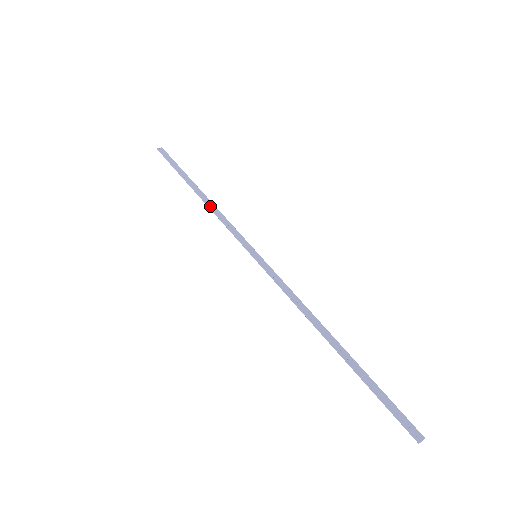
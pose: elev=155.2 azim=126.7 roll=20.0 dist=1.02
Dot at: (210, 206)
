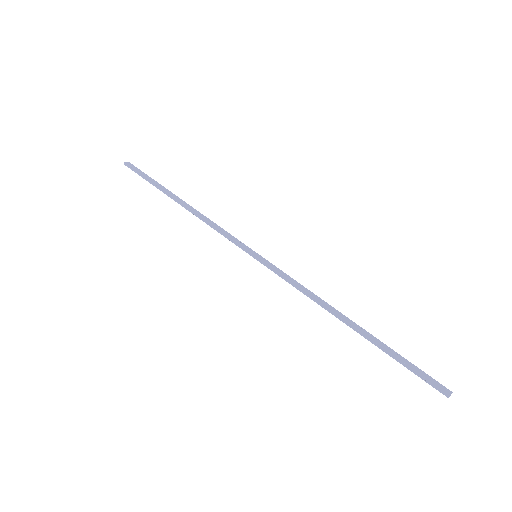
Dot at: (196, 214)
